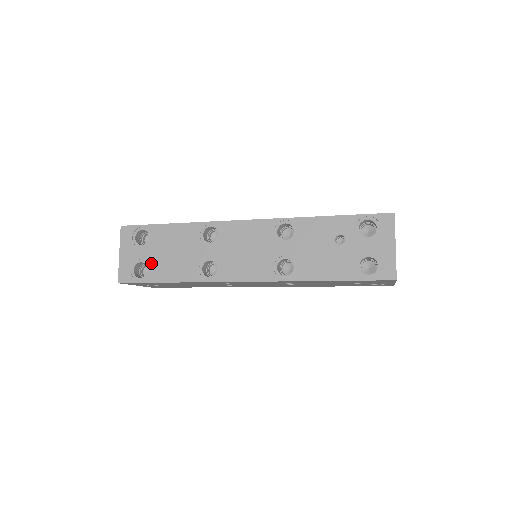
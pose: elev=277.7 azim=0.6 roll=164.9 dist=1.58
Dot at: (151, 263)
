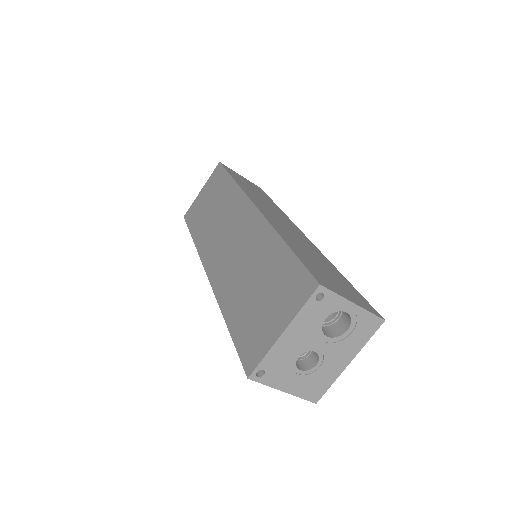
Dot at: occluded
